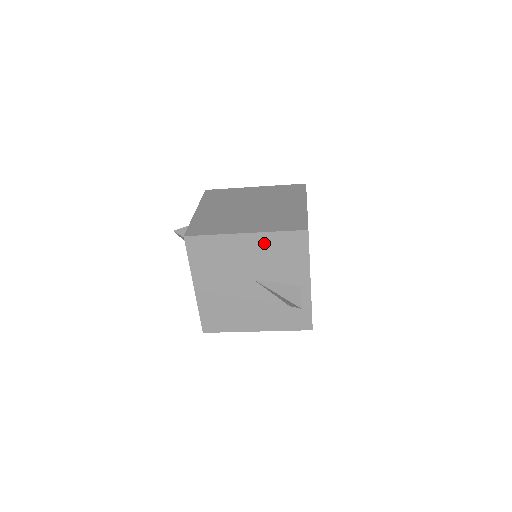
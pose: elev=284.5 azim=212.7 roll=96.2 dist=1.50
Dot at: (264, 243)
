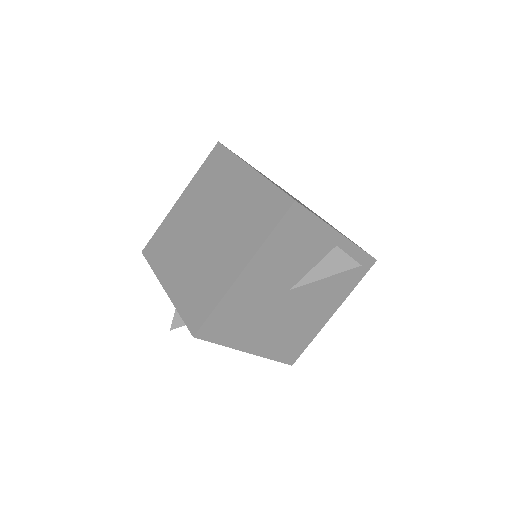
Dot at: (268, 257)
